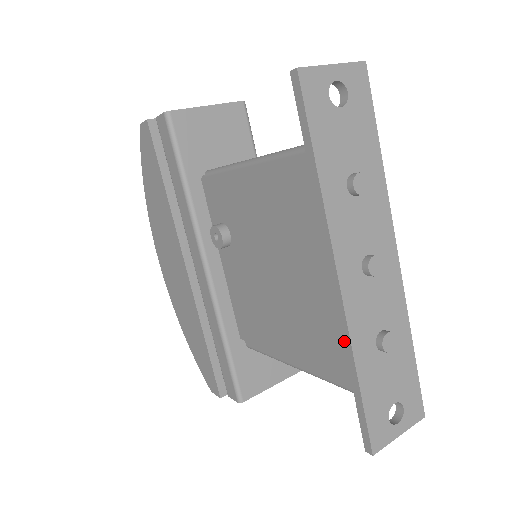
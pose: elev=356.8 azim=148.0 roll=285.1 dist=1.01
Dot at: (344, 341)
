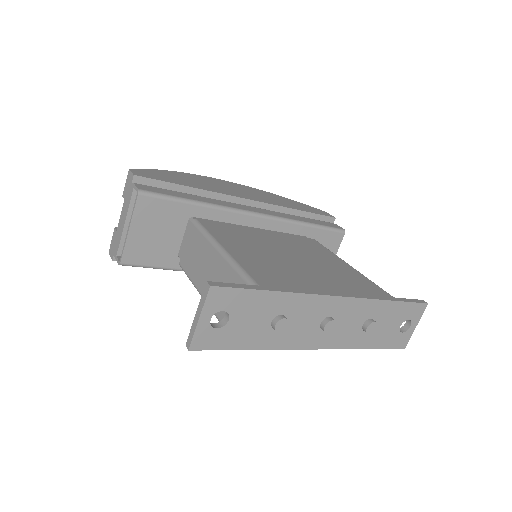
Dot at: occluded
